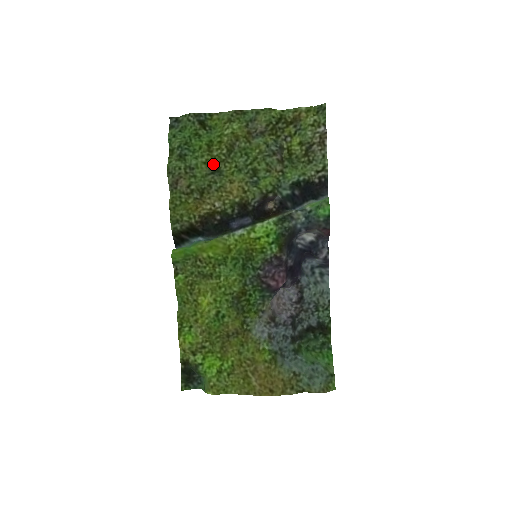
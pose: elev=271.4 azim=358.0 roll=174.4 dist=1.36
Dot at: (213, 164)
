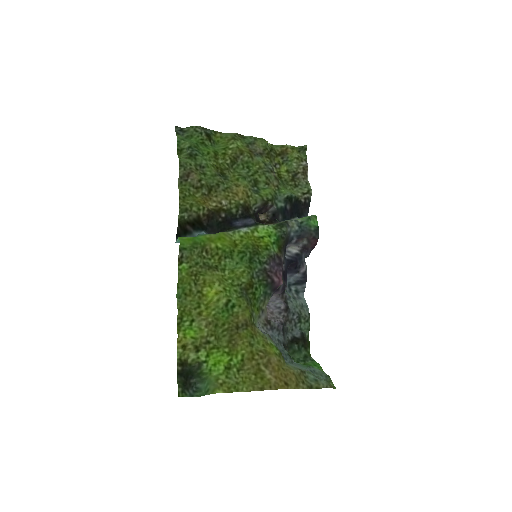
Dot at: (219, 169)
